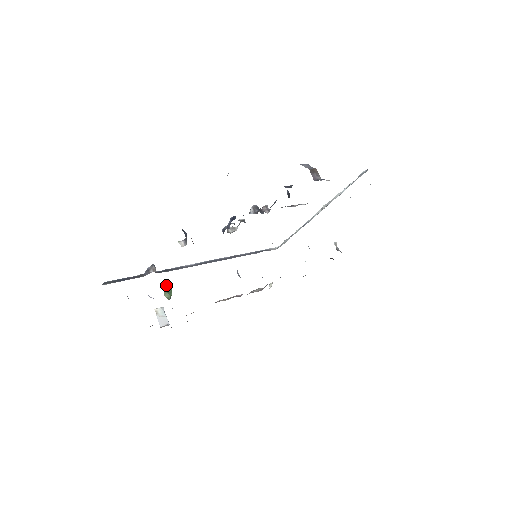
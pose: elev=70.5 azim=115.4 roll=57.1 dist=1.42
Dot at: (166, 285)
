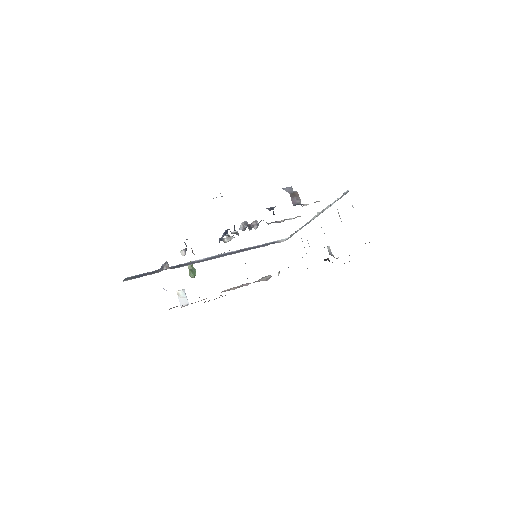
Dot at: (191, 265)
